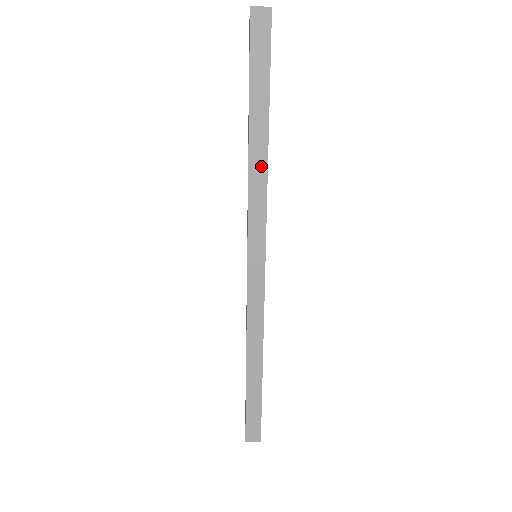
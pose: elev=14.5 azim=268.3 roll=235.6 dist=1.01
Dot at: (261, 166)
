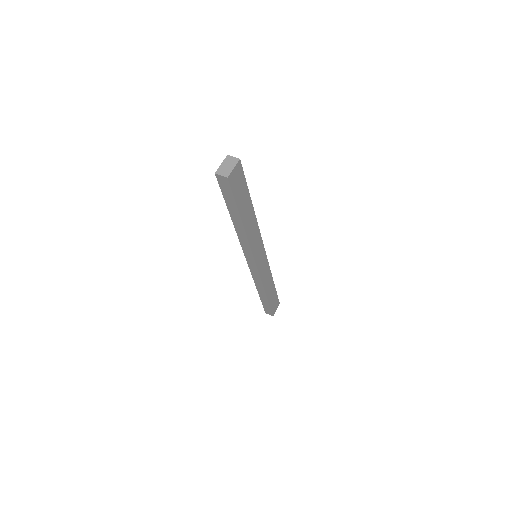
Dot at: (243, 234)
